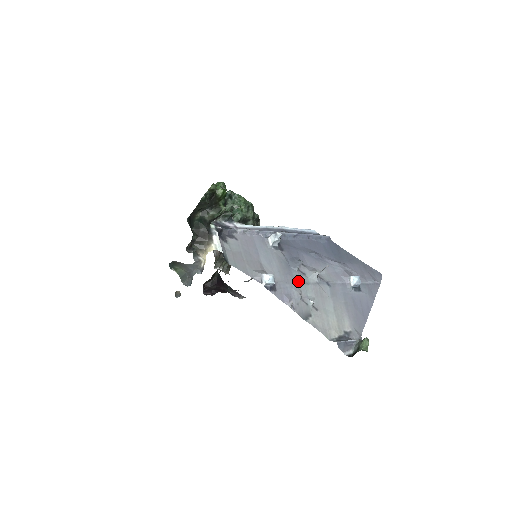
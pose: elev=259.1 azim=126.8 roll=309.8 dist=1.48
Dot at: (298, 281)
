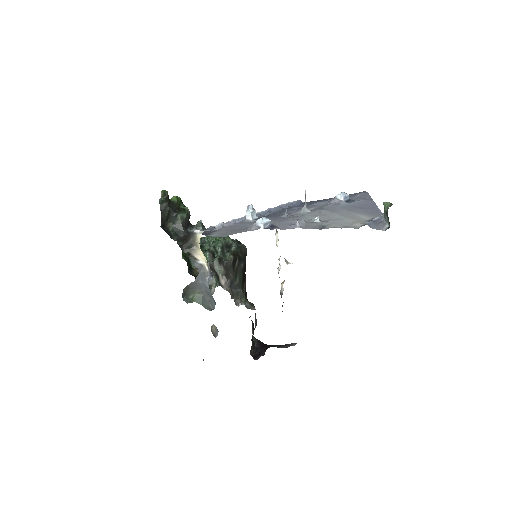
Dot at: (293, 217)
